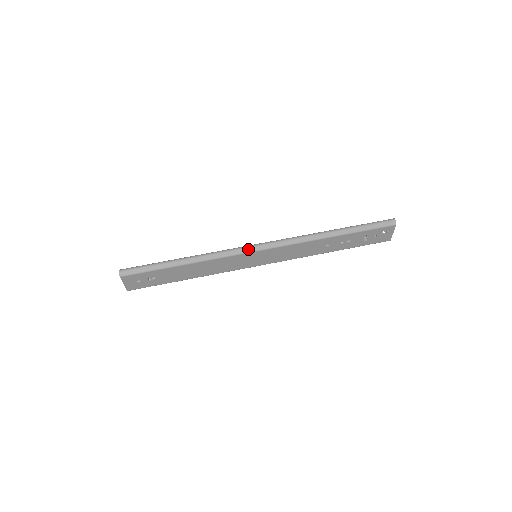
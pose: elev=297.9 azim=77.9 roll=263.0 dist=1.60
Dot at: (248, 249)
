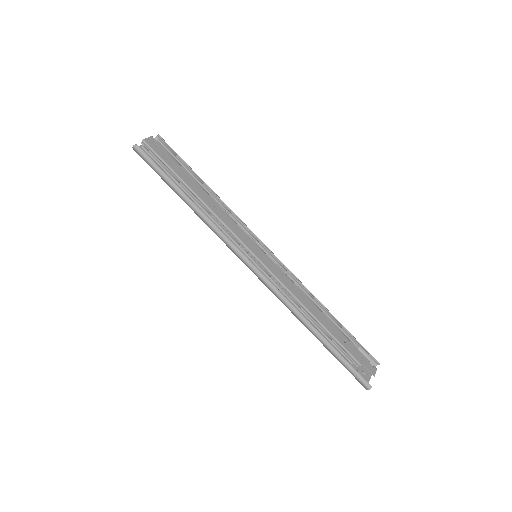
Dot at: (240, 259)
